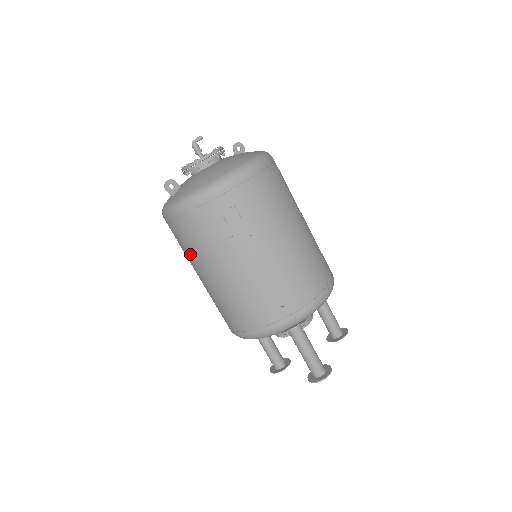
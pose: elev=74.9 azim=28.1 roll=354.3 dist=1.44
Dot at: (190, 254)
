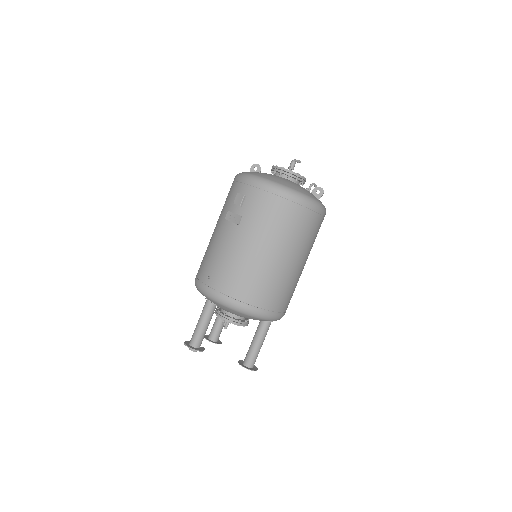
Dot at: occluded
